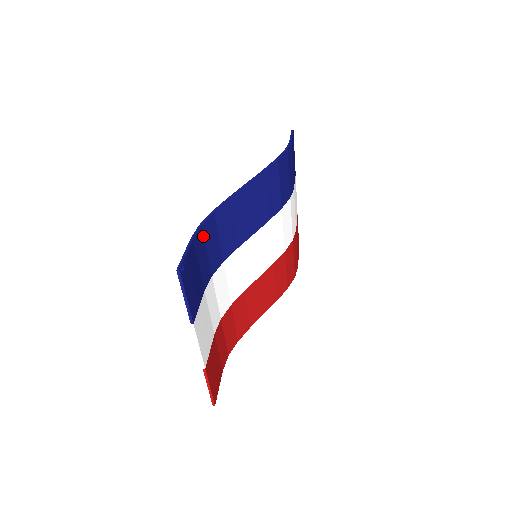
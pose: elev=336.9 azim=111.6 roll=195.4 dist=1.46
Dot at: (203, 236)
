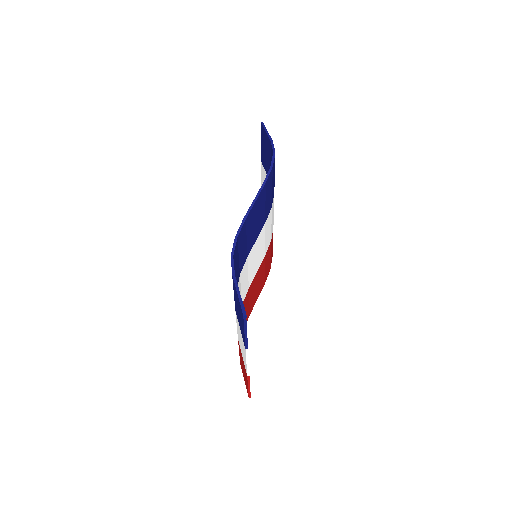
Dot at: occluded
